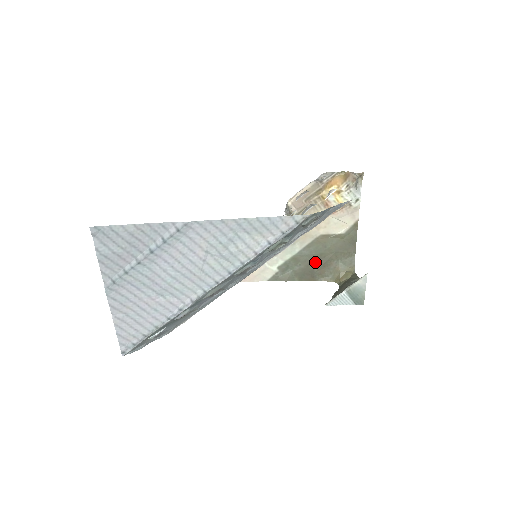
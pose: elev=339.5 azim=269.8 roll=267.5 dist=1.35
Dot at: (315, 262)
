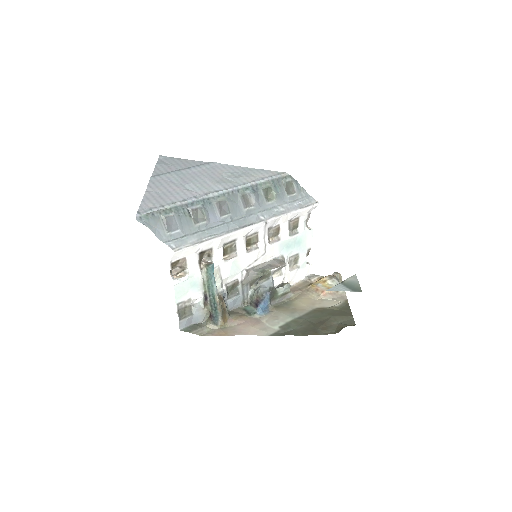
Dot at: (316, 323)
